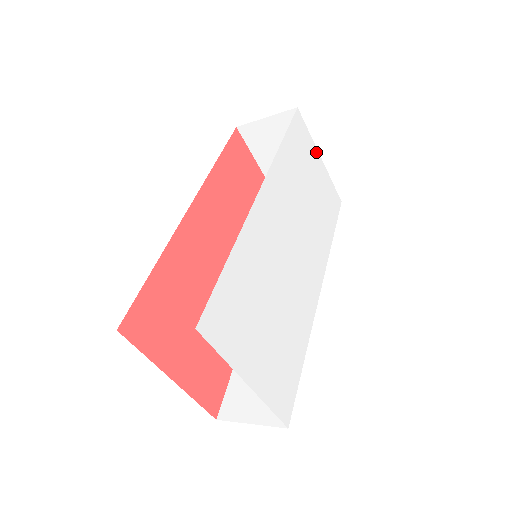
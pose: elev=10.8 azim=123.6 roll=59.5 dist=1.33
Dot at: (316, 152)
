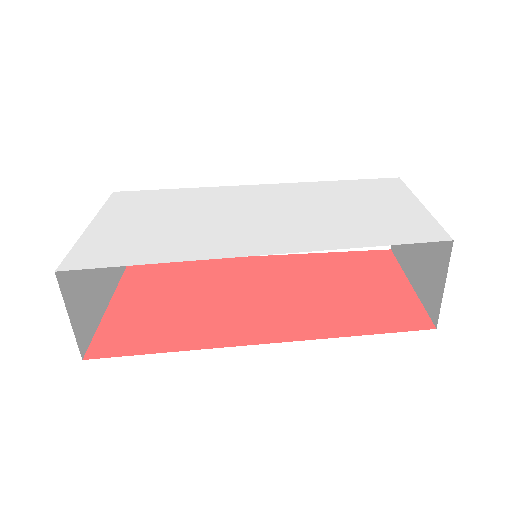
Dot at: (412, 199)
